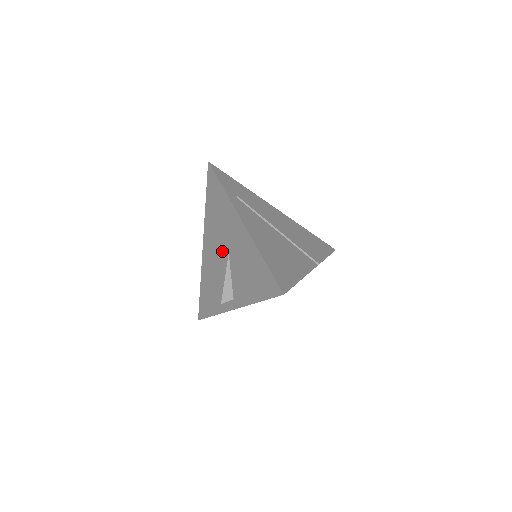
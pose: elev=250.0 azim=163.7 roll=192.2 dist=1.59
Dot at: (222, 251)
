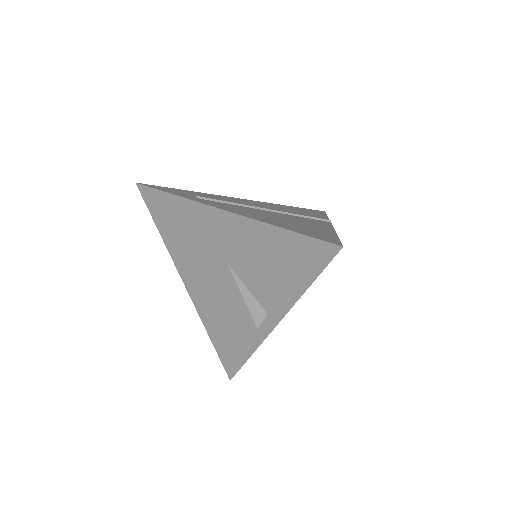
Dot at: (217, 270)
